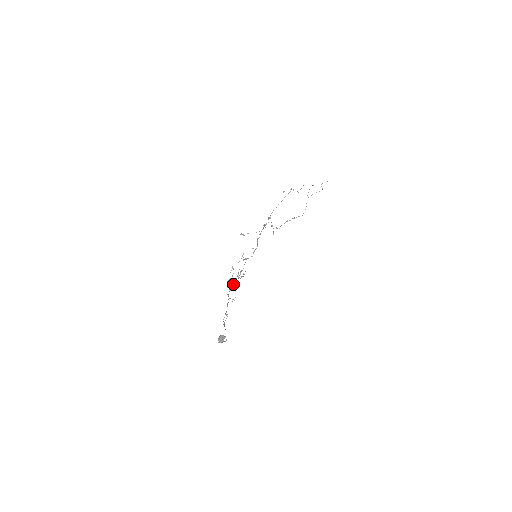
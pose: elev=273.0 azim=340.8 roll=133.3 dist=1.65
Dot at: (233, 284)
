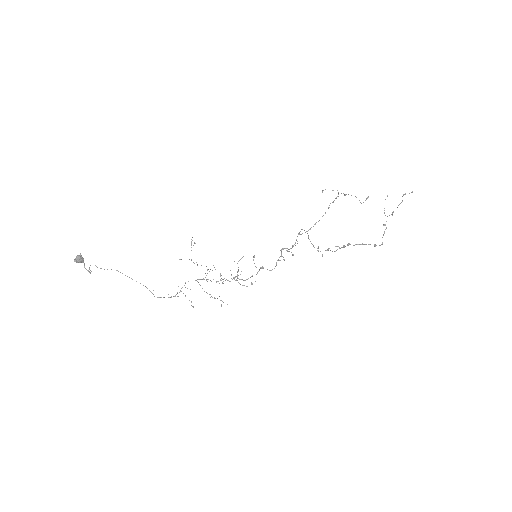
Dot at: (220, 280)
